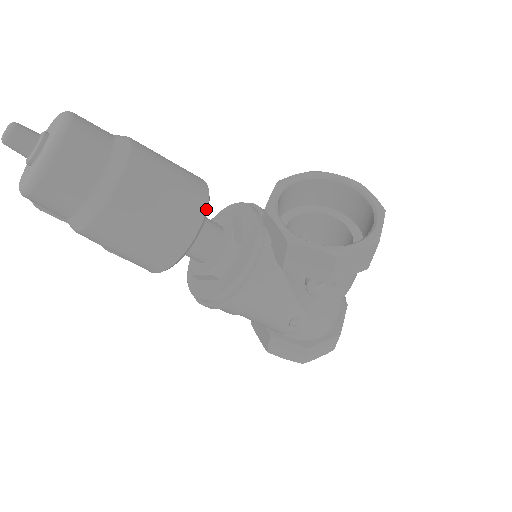
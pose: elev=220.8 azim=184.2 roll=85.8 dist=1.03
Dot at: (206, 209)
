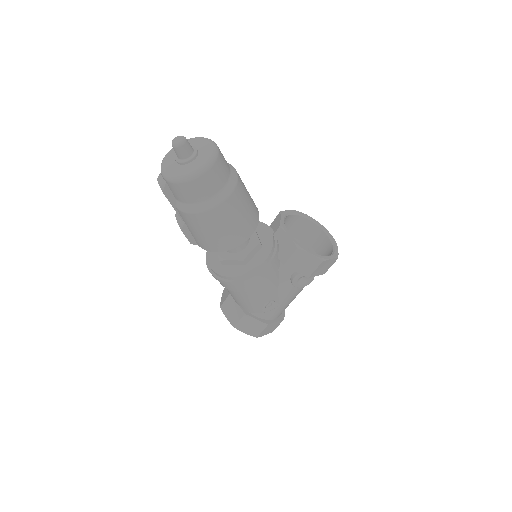
Dot at: occluded
